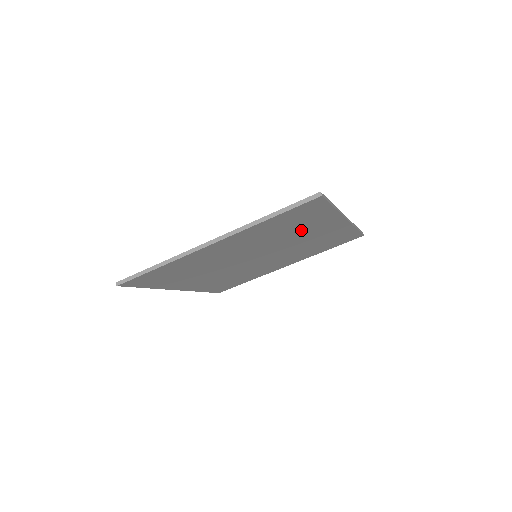
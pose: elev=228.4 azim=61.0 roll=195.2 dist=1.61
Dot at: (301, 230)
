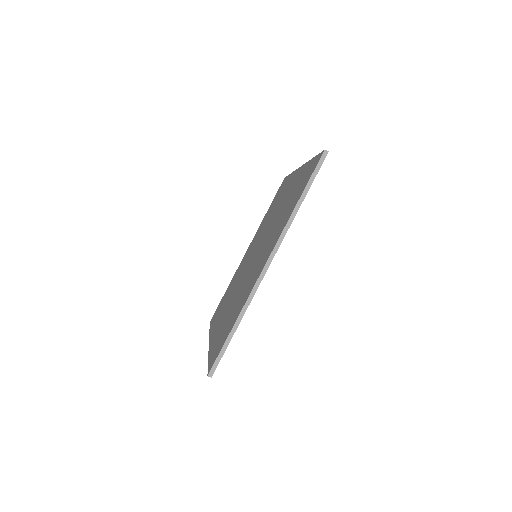
Dot at: occluded
